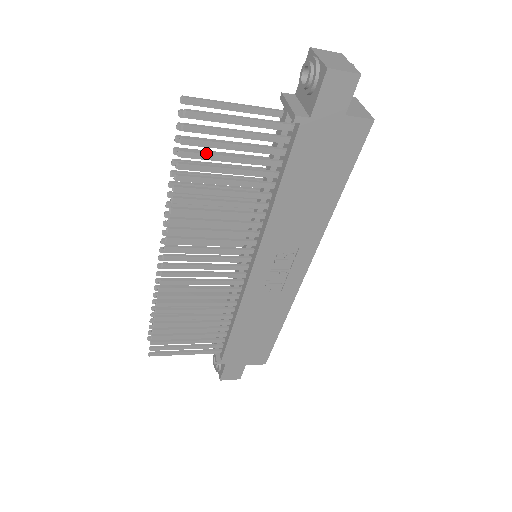
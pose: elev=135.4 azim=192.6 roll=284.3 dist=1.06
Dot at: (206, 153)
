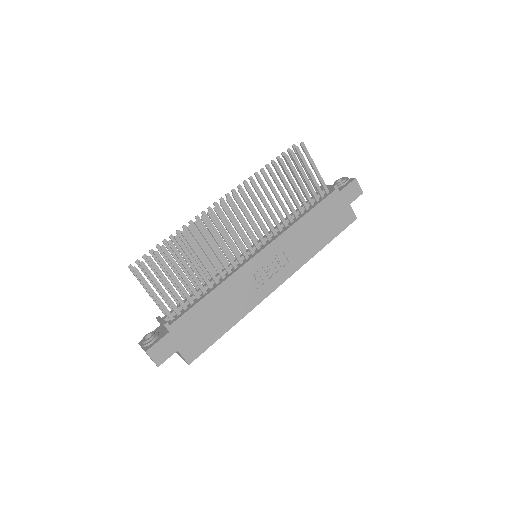
Dot at: (294, 167)
